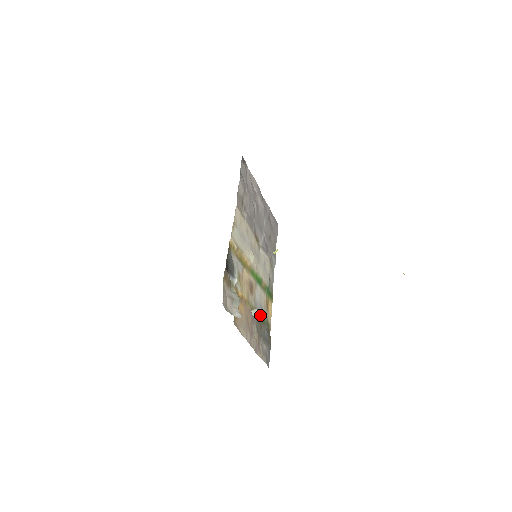
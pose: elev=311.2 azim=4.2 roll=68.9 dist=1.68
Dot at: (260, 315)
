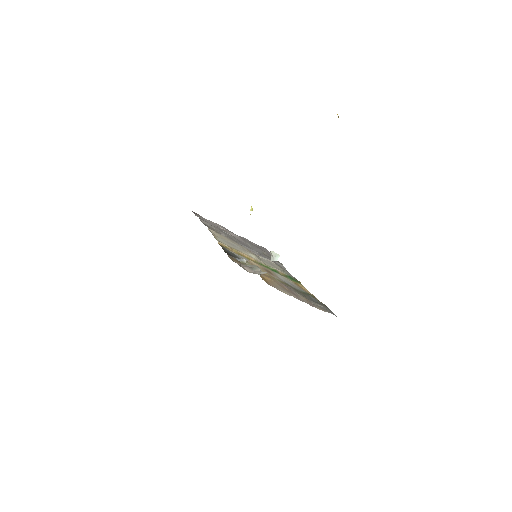
Dot at: (278, 255)
